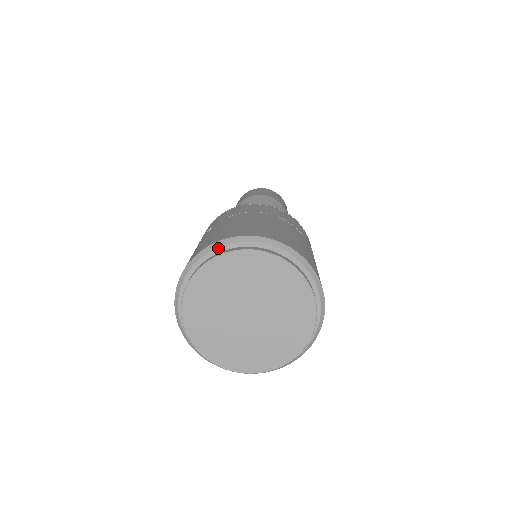
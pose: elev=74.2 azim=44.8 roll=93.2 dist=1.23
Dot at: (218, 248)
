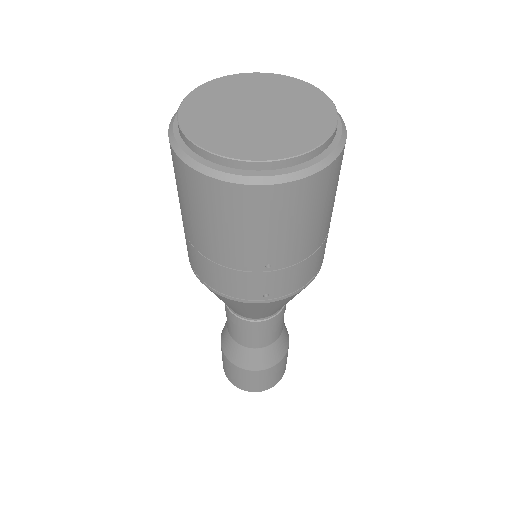
Dot at: occluded
